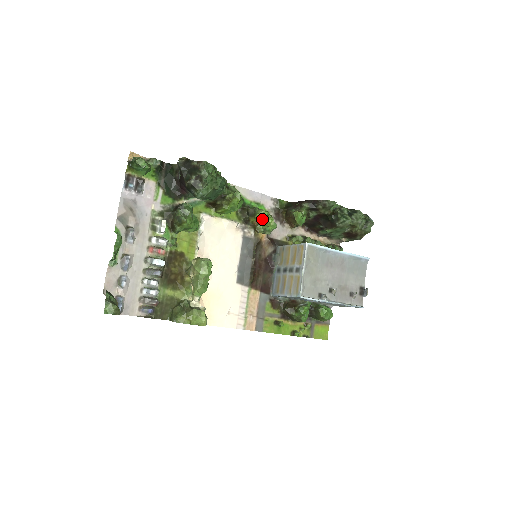
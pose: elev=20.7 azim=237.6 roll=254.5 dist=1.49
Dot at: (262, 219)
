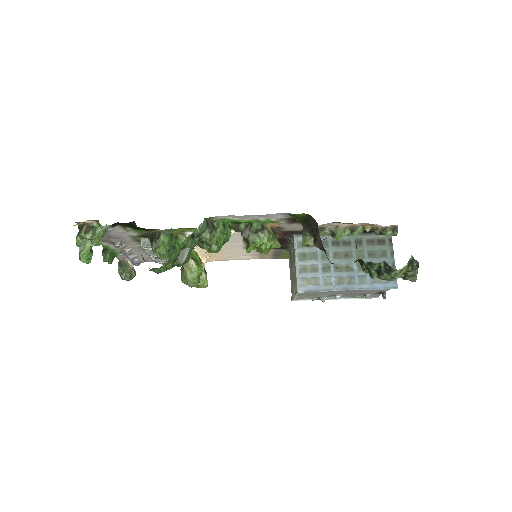
Dot at: (256, 250)
